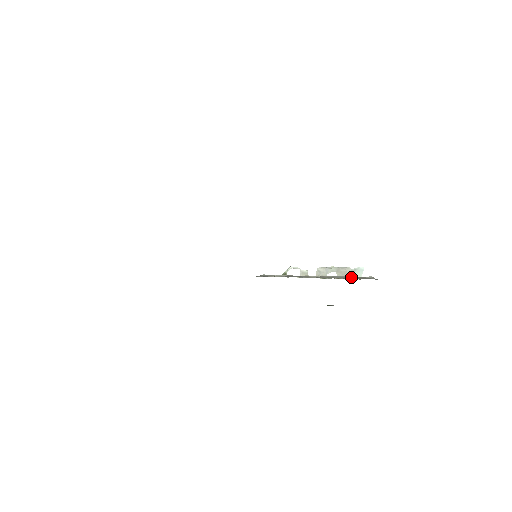
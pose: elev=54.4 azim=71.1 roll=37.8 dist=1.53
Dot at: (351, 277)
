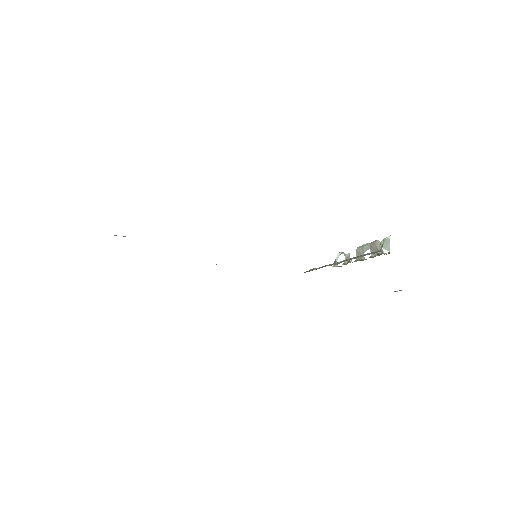
Dot at: occluded
